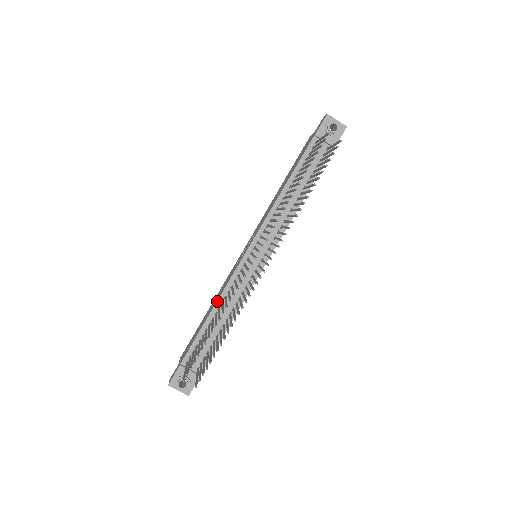
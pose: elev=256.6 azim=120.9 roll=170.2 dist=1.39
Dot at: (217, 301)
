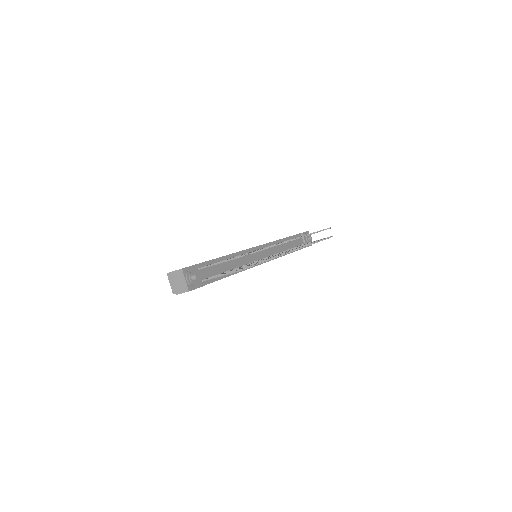
Dot at: (234, 253)
